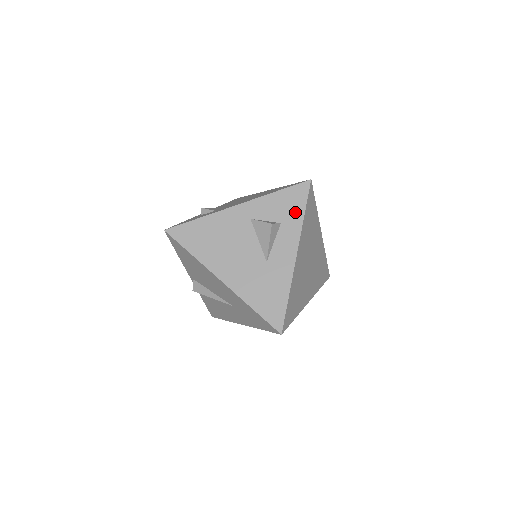
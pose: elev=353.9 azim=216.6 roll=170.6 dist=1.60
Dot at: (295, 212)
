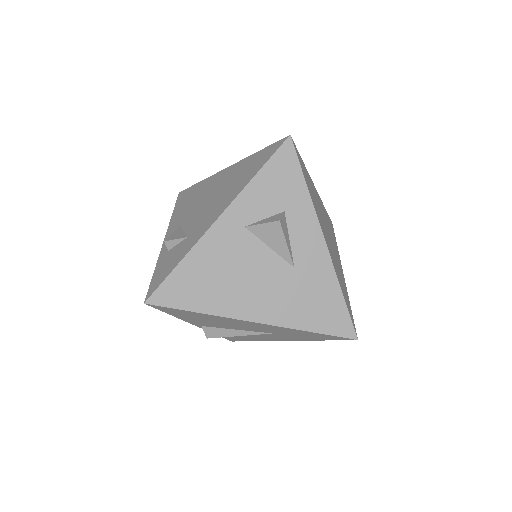
Dot at: (294, 188)
